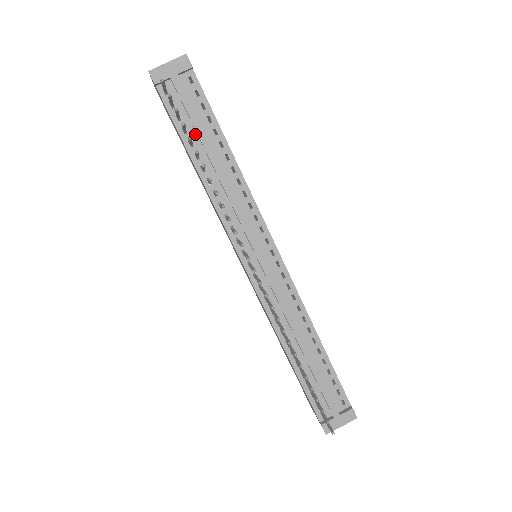
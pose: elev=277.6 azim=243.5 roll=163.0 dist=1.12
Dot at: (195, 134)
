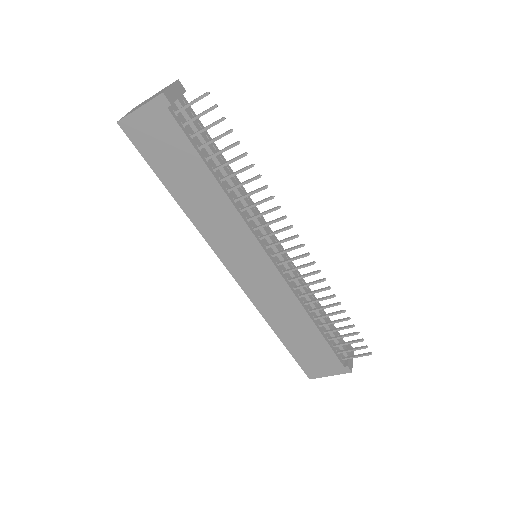
Dot at: (205, 150)
